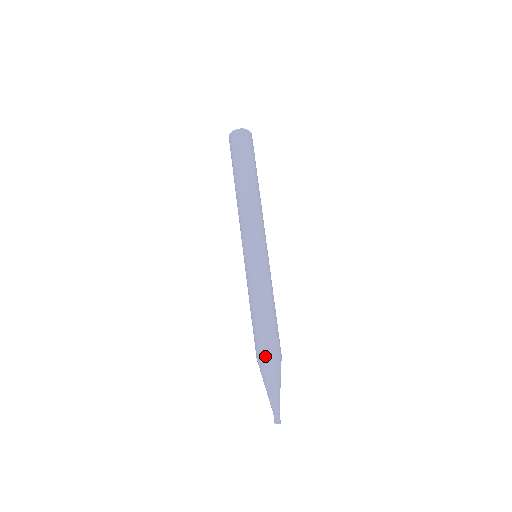
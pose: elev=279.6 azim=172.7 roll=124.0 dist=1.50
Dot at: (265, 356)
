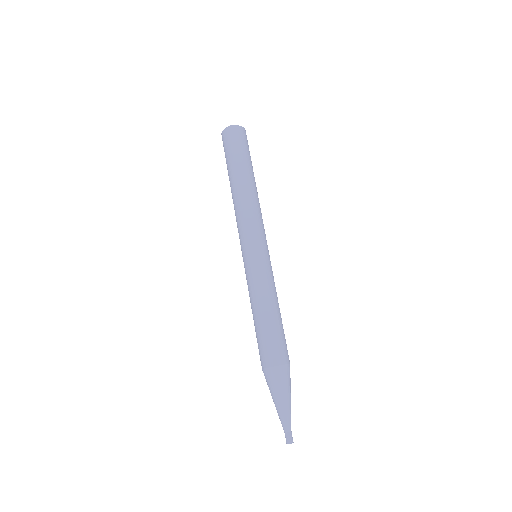
Dot at: (269, 365)
